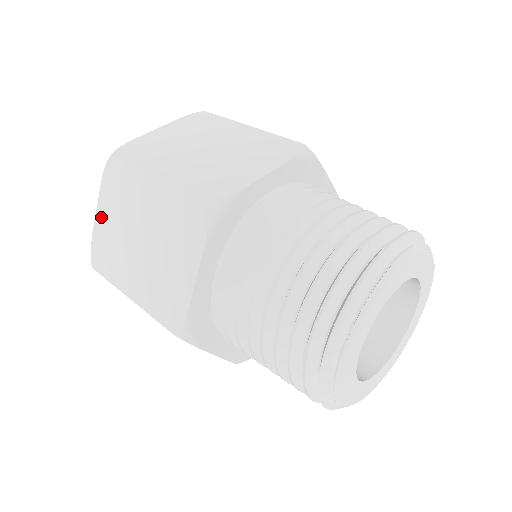
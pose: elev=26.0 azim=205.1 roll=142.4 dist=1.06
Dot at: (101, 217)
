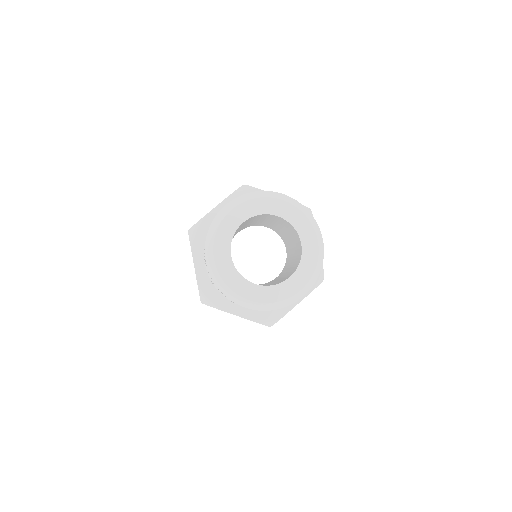
Dot at: occluded
